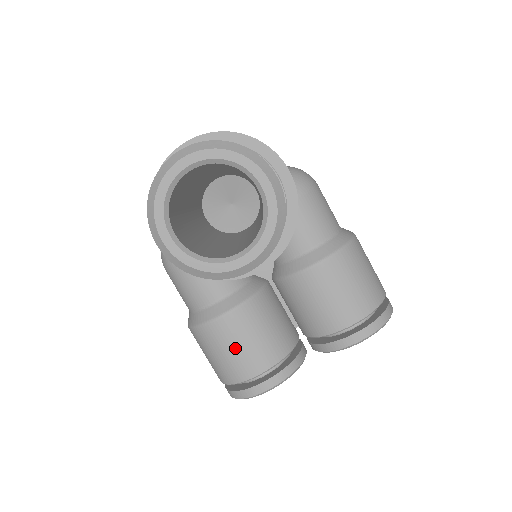
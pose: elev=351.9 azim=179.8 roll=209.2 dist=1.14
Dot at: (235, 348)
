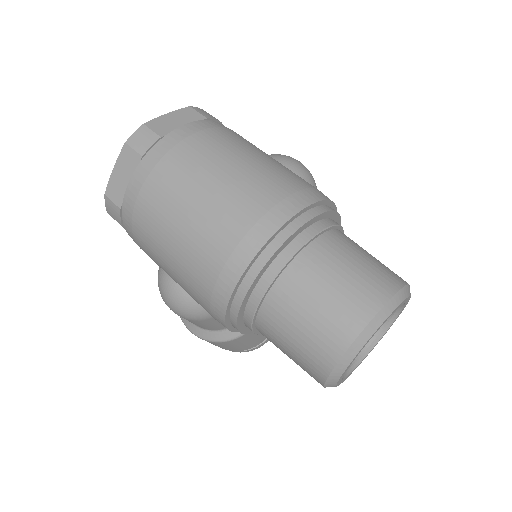
Dot at: (256, 337)
